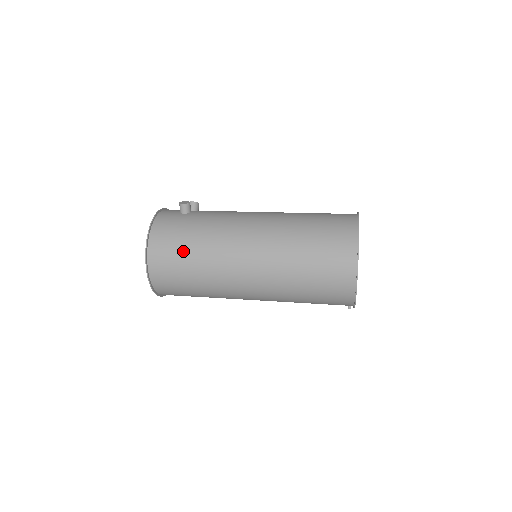
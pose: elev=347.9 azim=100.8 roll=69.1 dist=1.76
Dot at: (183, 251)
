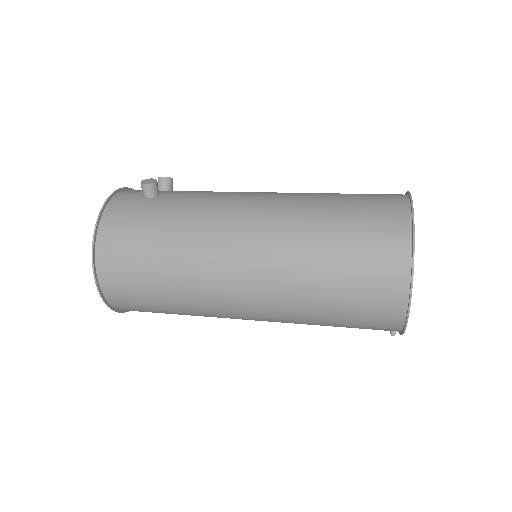
Dot at: (146, 258)
